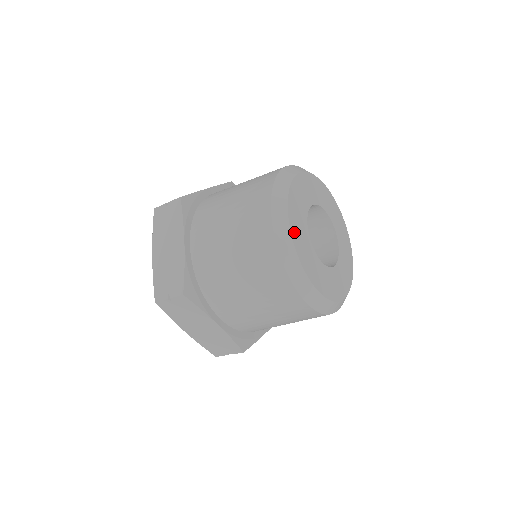
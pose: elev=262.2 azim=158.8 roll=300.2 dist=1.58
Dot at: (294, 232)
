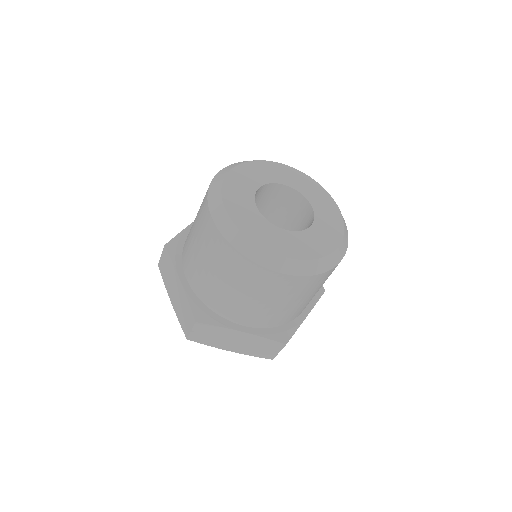
Dot at: (239, 221)
